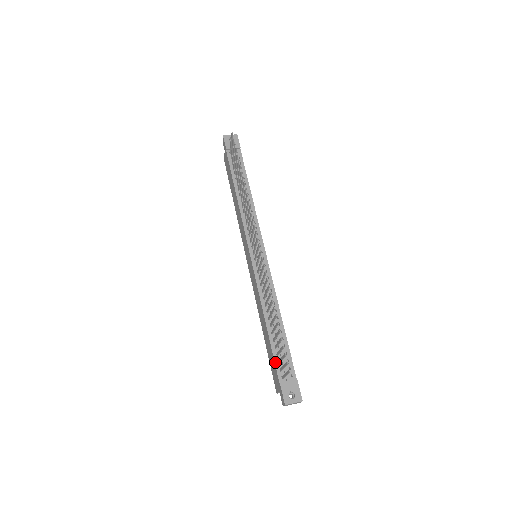
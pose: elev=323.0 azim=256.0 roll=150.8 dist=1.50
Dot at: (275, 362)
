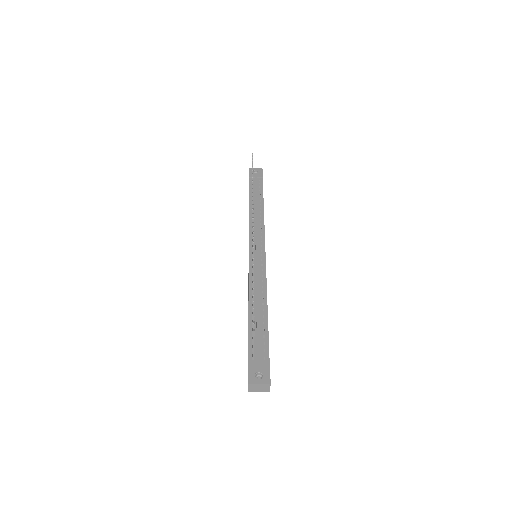
Dot at: (249, 342)
